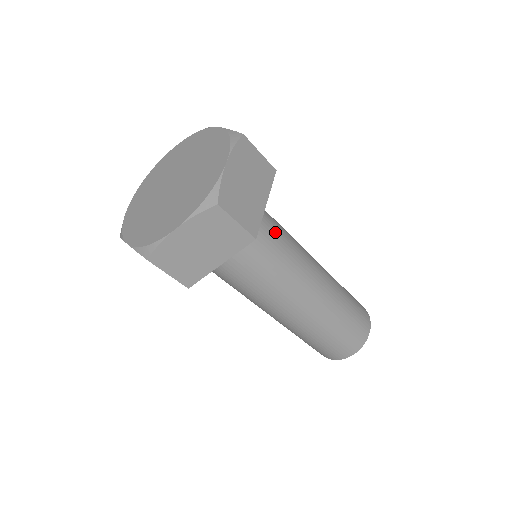
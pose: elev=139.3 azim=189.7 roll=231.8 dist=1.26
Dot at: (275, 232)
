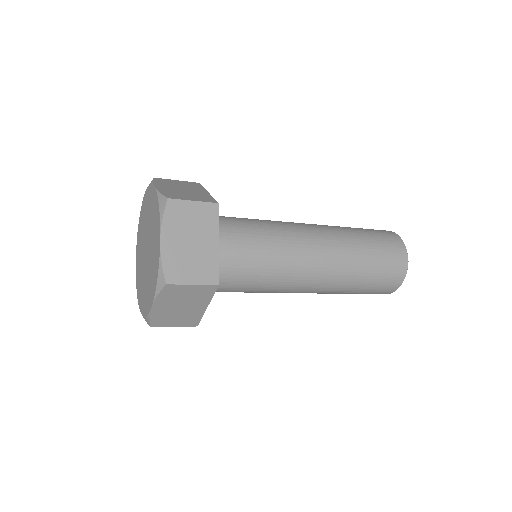
Dot at: (252, 244)
